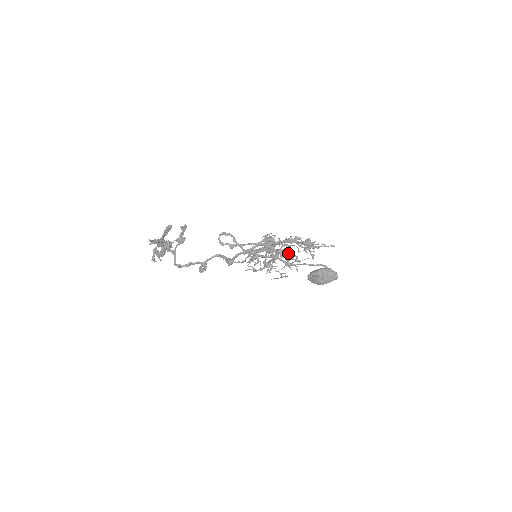
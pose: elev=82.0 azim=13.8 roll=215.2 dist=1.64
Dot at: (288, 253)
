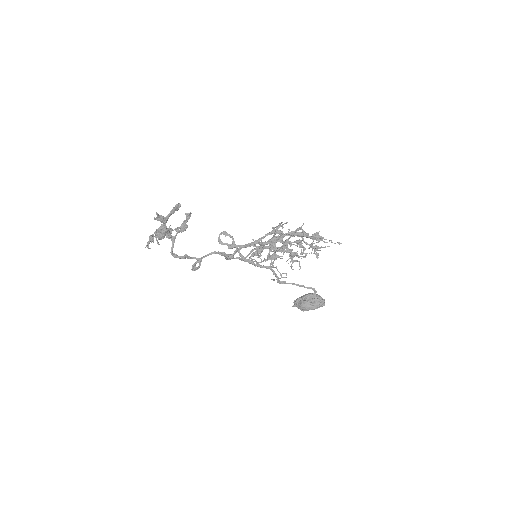
Dot at: (298, 242)
